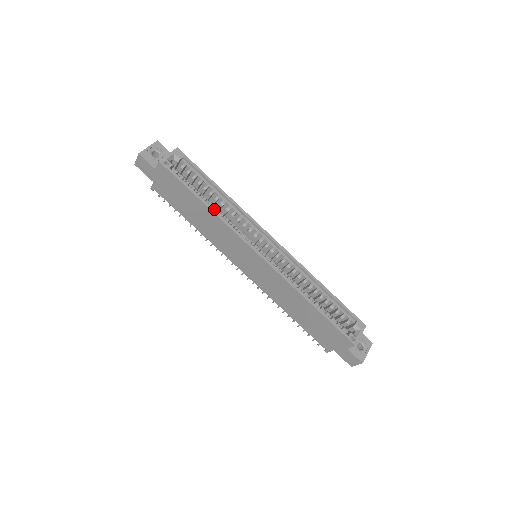
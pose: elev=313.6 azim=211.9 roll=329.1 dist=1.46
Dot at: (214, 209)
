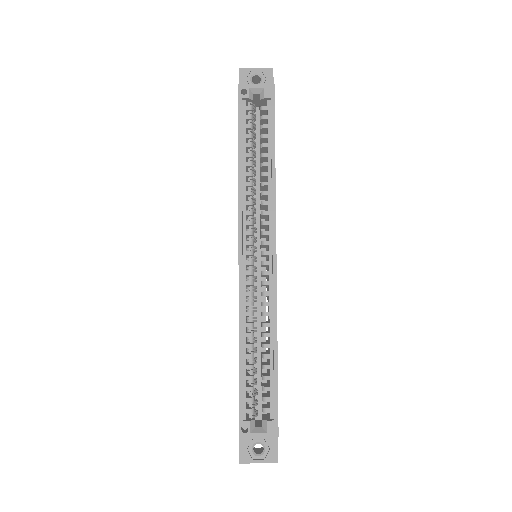
Dot at: (246, 172)
